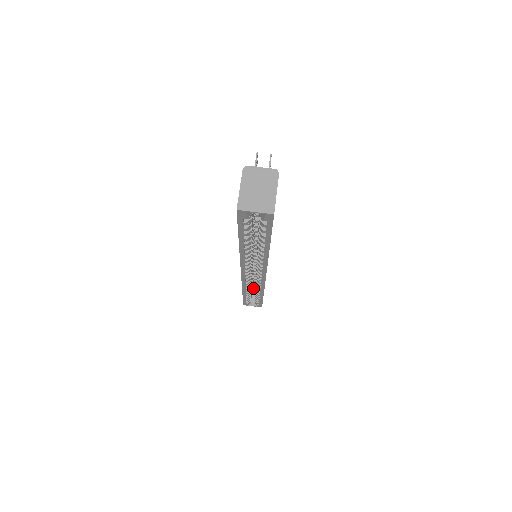
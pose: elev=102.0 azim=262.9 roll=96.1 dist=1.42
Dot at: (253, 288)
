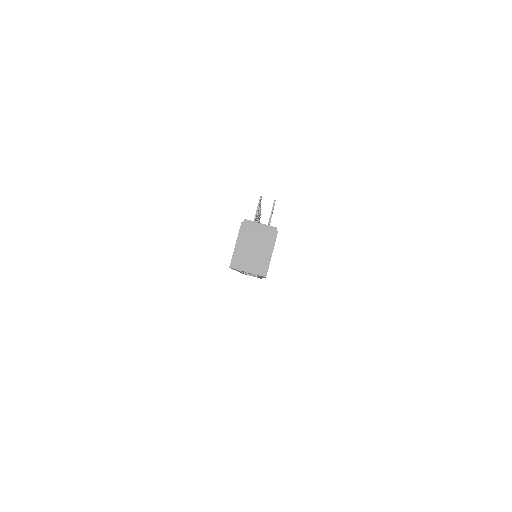
Dot at: occluded
